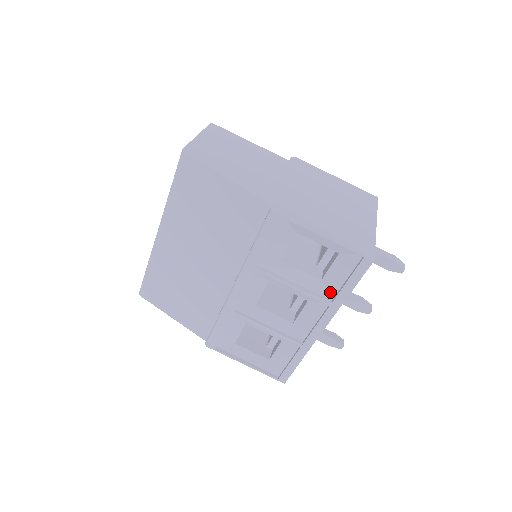
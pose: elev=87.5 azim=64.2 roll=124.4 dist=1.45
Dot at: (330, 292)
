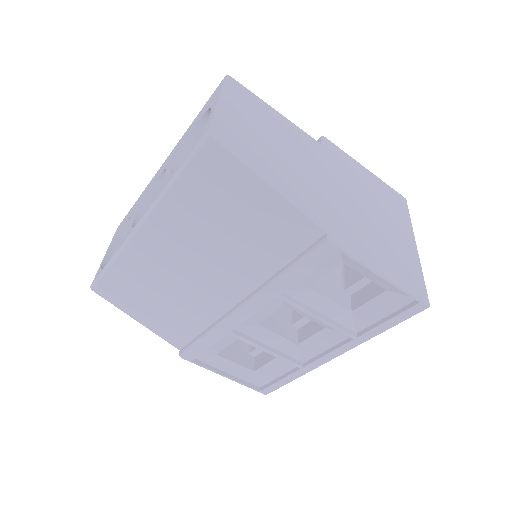
Dot at: (358, 325)
